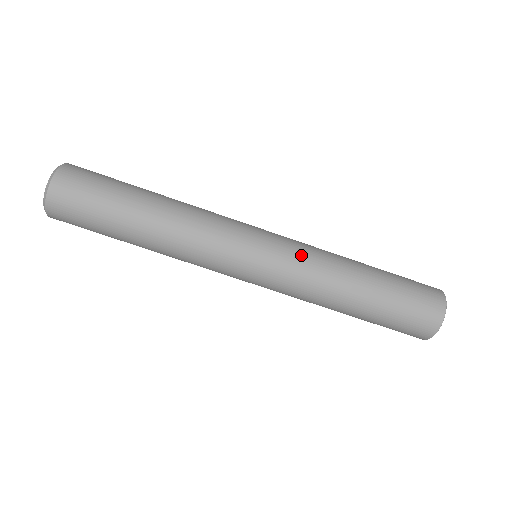
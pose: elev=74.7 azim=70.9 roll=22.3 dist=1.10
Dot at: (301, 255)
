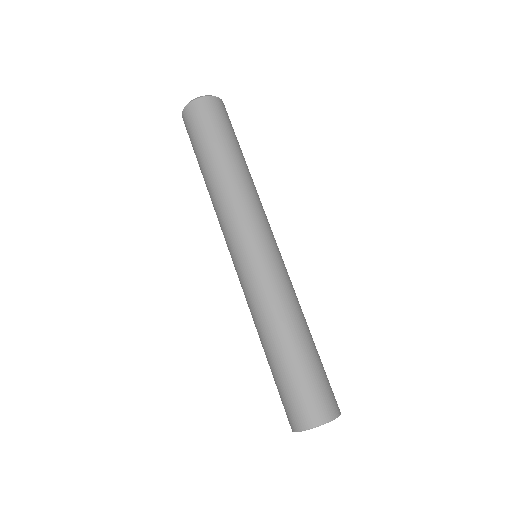
Dot at: occluded
